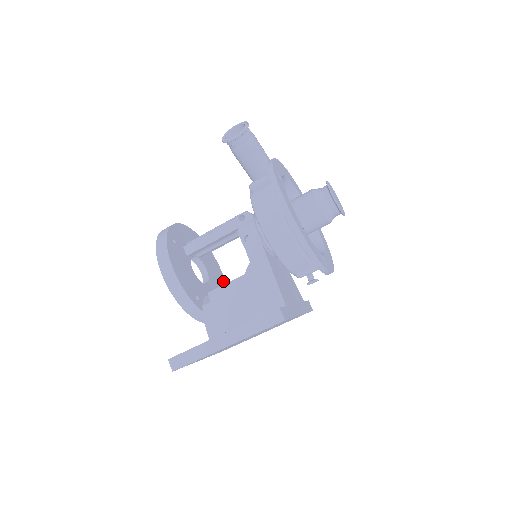
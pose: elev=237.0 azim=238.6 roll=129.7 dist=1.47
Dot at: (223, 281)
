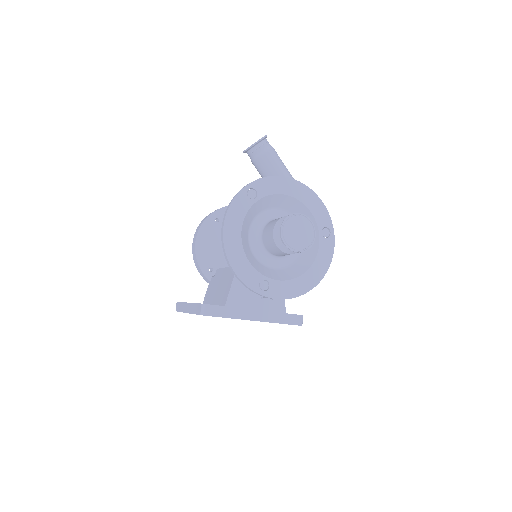
Dot at: occluded
